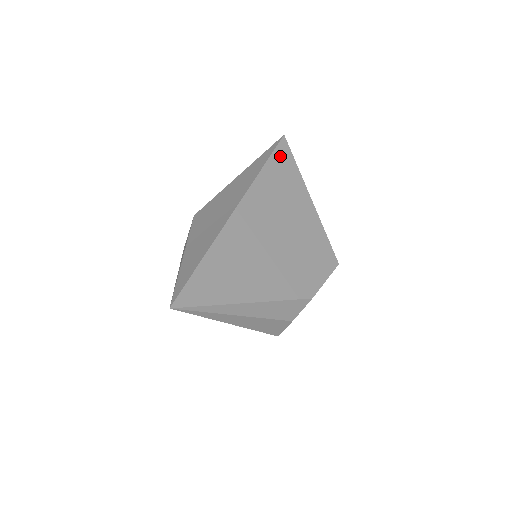
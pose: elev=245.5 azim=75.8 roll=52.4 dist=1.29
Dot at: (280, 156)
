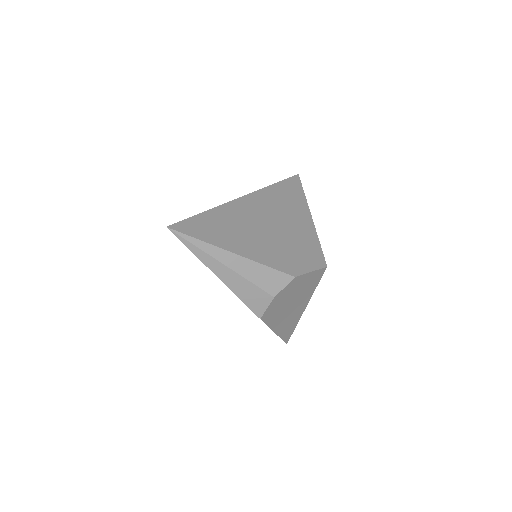
Dot at: (291, 183)
